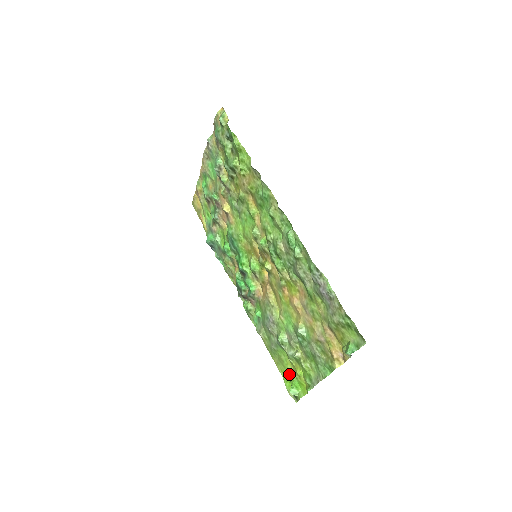
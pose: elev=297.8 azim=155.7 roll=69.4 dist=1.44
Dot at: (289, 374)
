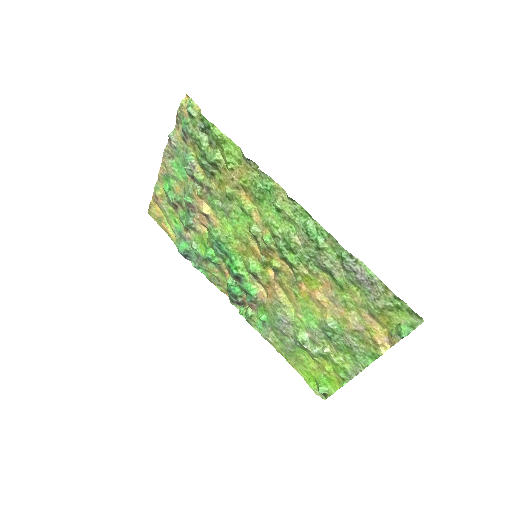
Dot at: (313, 373)
